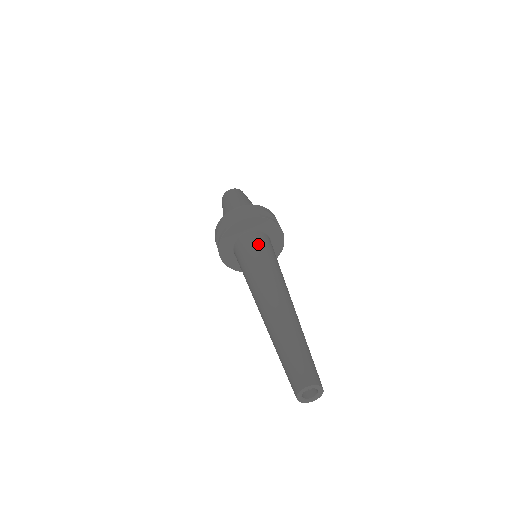
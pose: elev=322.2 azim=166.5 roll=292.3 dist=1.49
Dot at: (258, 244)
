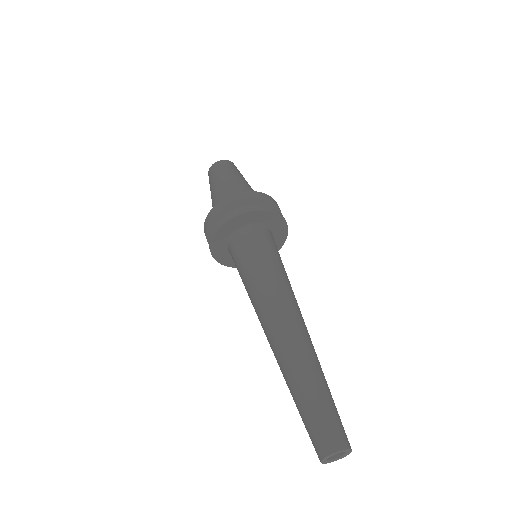
Dot at: (242, 254)
